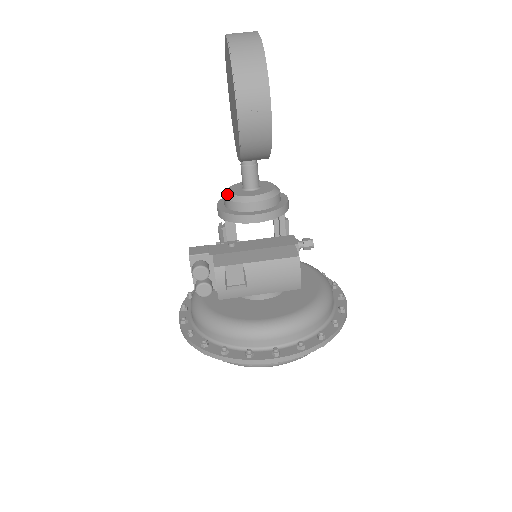
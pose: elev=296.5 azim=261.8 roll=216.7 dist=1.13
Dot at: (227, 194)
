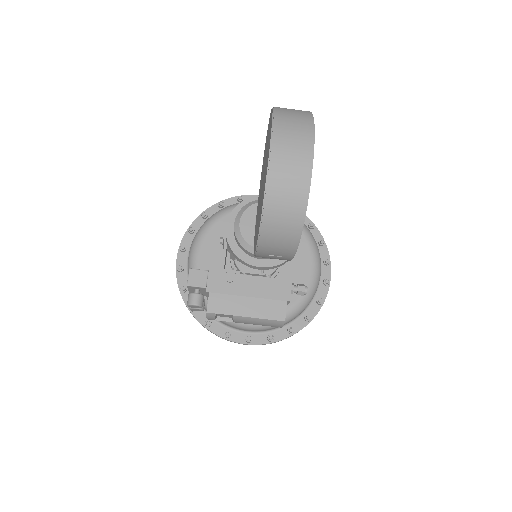
Dot at: (238, 229)
